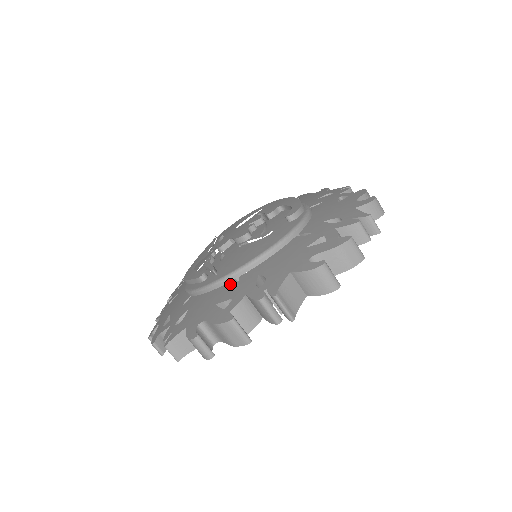
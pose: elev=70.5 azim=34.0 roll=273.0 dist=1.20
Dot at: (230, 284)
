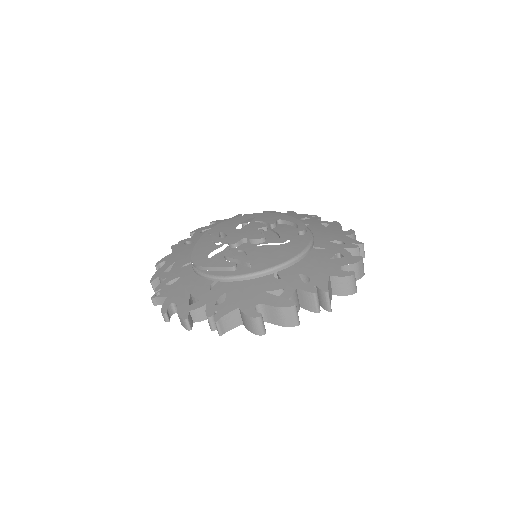
Dot at: (271, 277)
